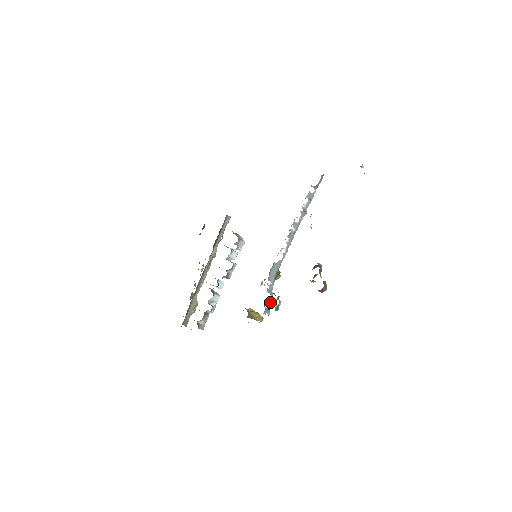
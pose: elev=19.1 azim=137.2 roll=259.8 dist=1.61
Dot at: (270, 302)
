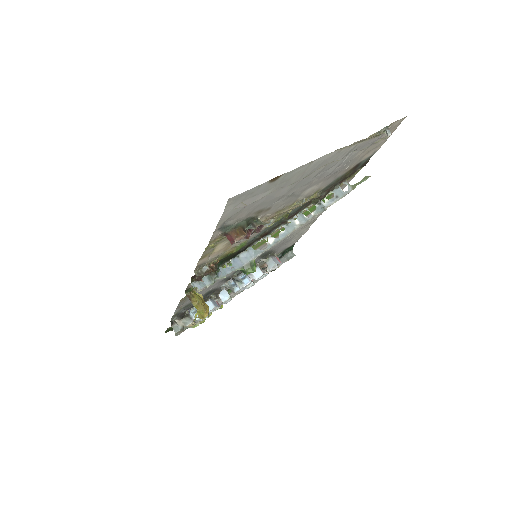
Dot at: (211, 279)
